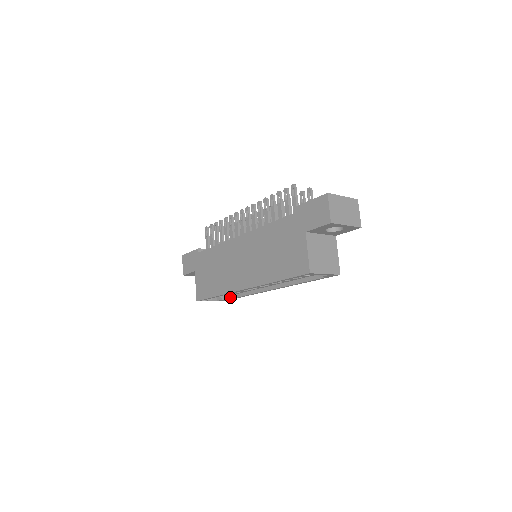
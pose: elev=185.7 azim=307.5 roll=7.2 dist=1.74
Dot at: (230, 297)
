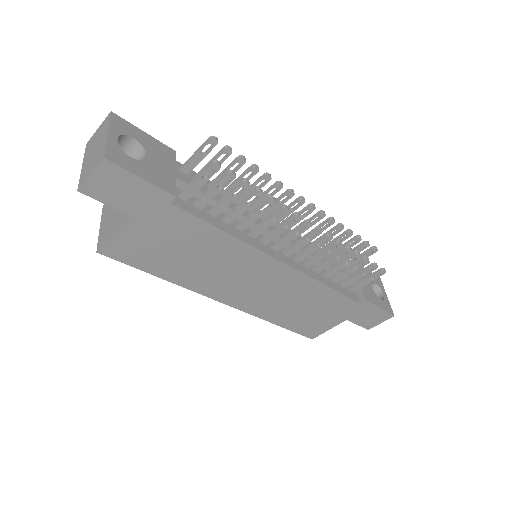
Dot at: occluded
